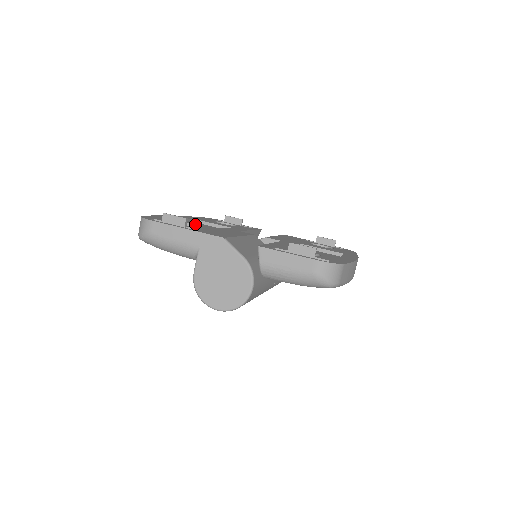
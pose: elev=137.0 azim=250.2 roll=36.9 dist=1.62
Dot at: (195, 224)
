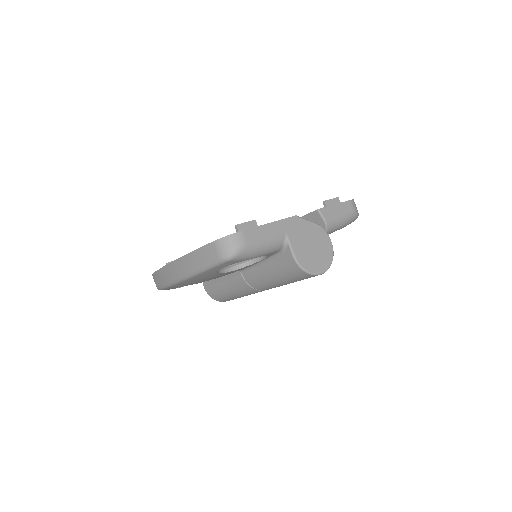
Dot at: occluded
